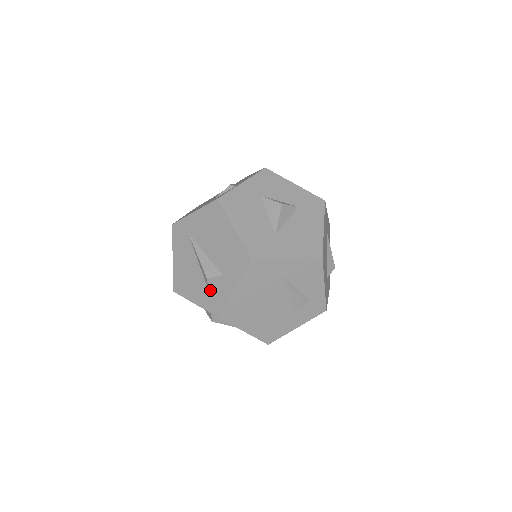
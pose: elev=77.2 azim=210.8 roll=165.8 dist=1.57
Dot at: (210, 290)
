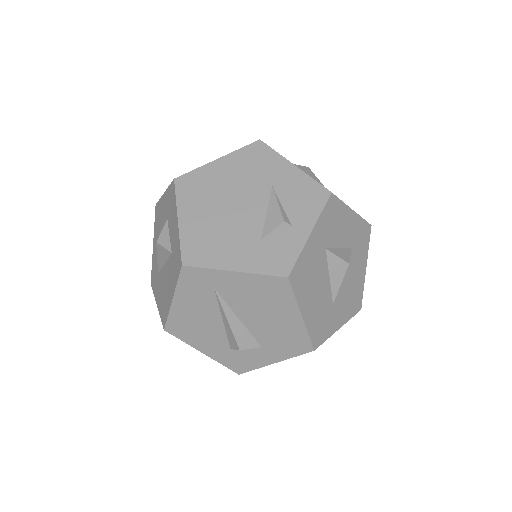
Dot at: (234, 351)
